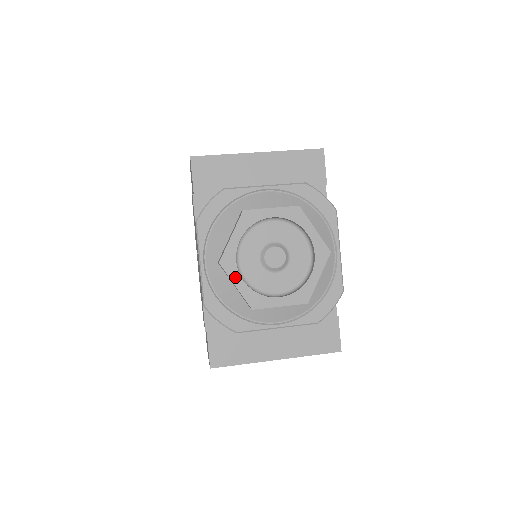
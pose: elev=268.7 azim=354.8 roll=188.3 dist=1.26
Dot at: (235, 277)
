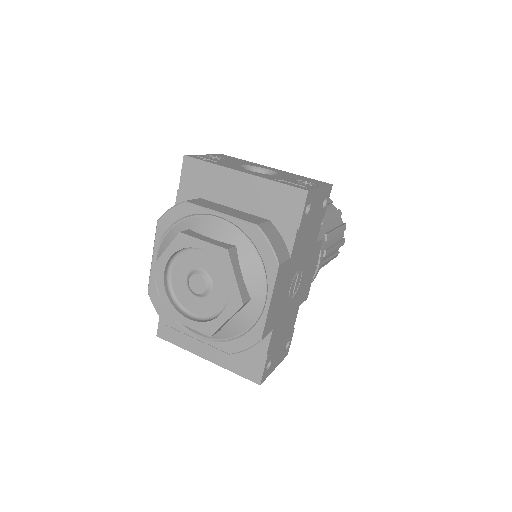
Dot at: (160, 285)
